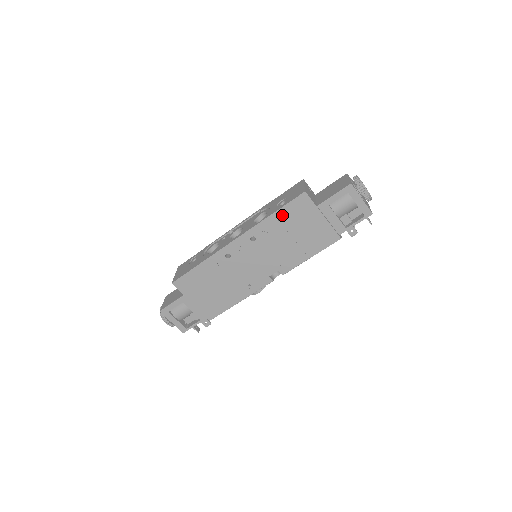
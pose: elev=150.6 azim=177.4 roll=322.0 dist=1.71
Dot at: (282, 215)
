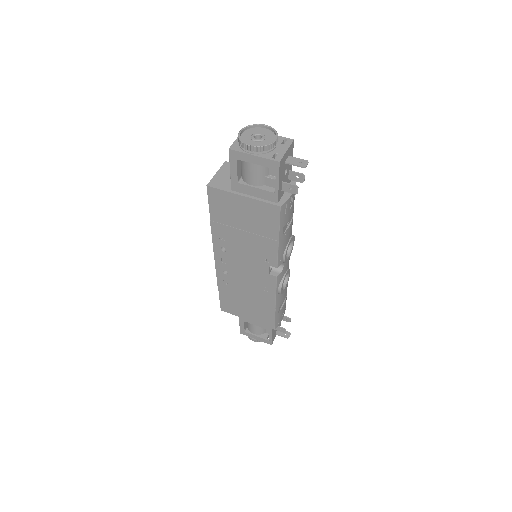
Dot at: (217, 217)
